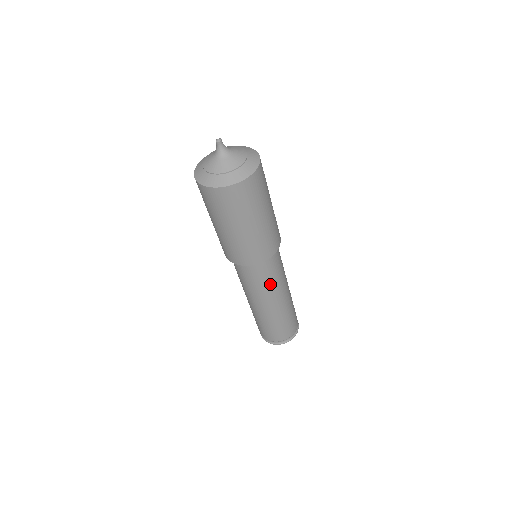
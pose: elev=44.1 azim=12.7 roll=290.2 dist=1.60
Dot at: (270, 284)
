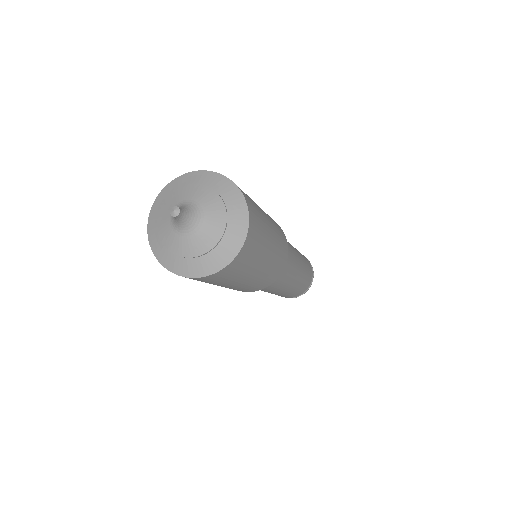
Dot at: (278, 285)
